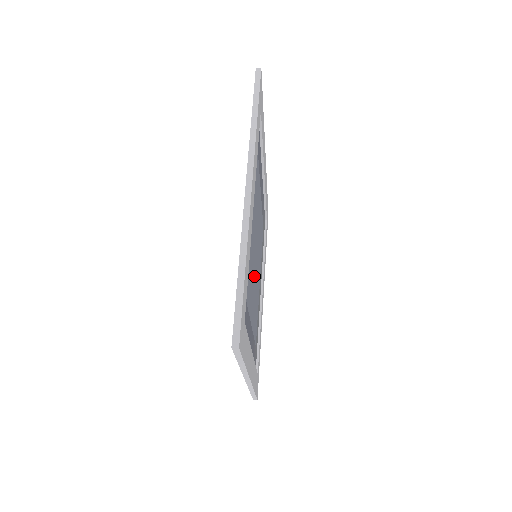
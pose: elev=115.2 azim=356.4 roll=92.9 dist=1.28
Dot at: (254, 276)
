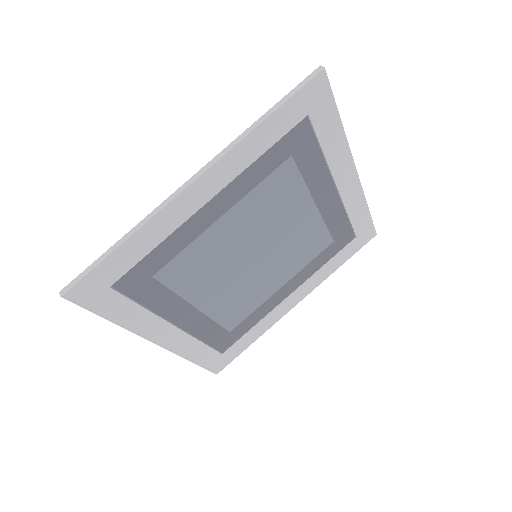
Dot at: (231, 270)
